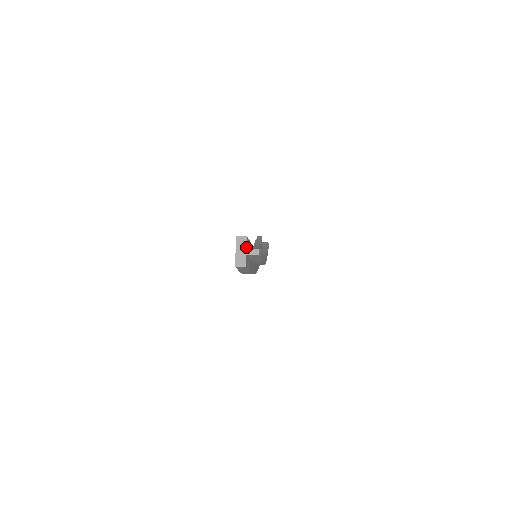
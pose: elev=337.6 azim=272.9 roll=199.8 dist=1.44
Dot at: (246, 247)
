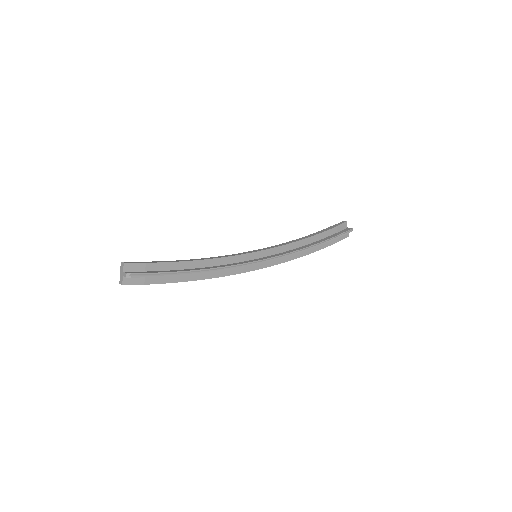
Dot at: (123, 271)
